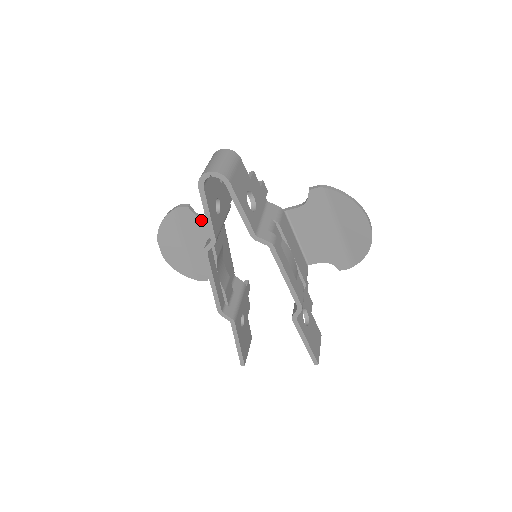
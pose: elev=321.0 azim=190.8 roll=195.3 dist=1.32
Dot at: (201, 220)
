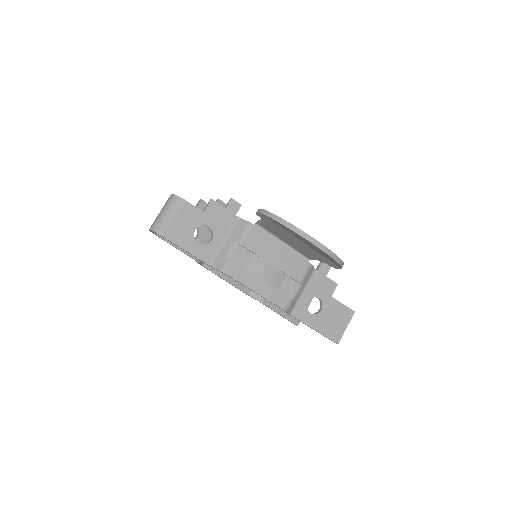
Dot at: occluded
